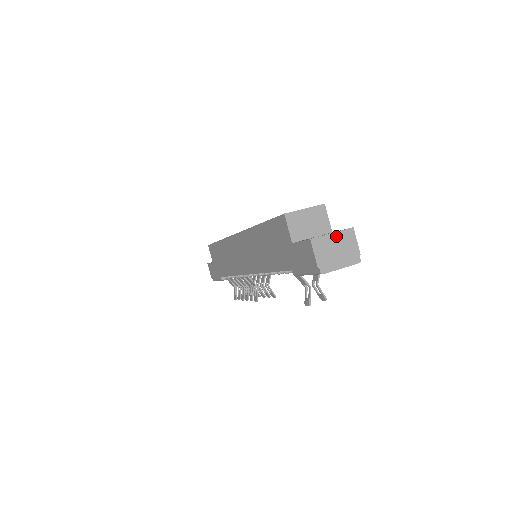
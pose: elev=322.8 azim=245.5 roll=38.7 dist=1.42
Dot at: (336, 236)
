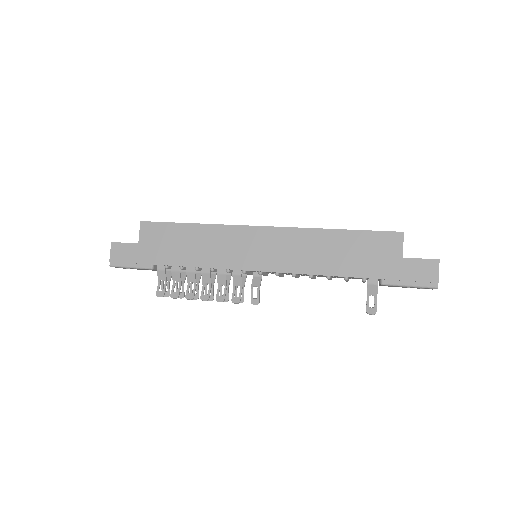
Dot at: occluded
